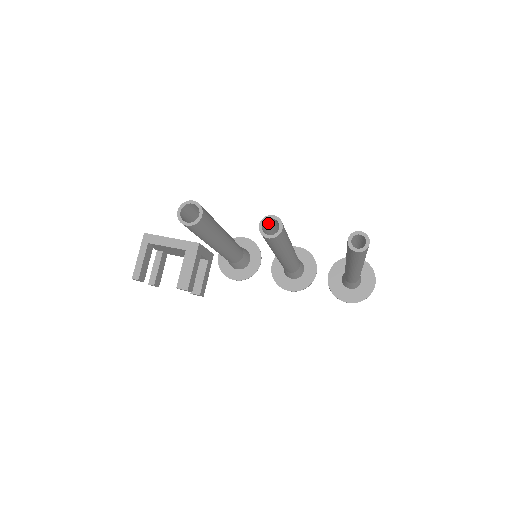
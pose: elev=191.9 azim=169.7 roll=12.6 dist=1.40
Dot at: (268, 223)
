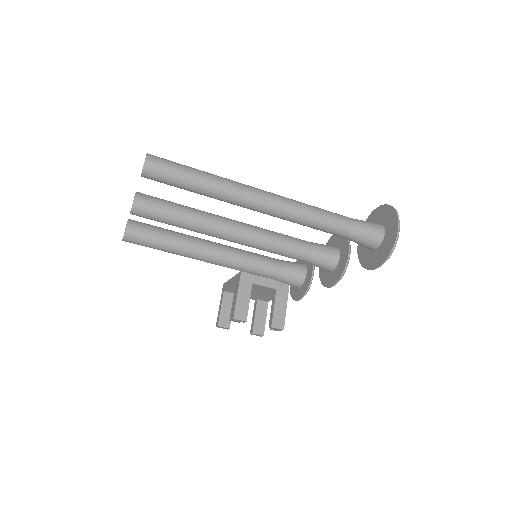
Dot at: occluded
